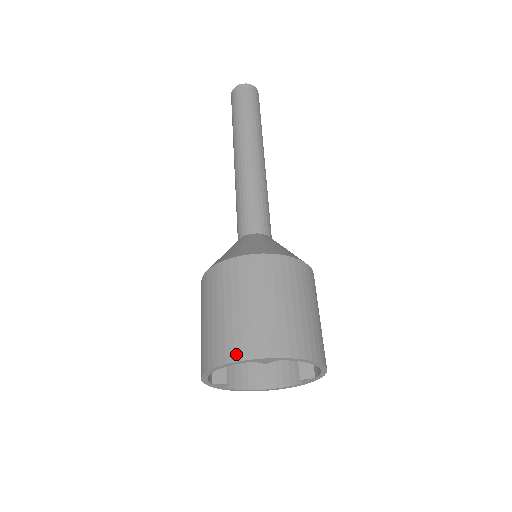
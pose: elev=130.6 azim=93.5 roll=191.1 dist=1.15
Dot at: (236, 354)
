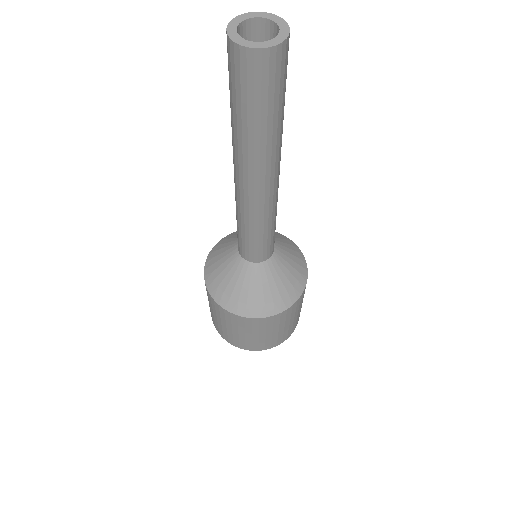
Dot at: (235, 345)
